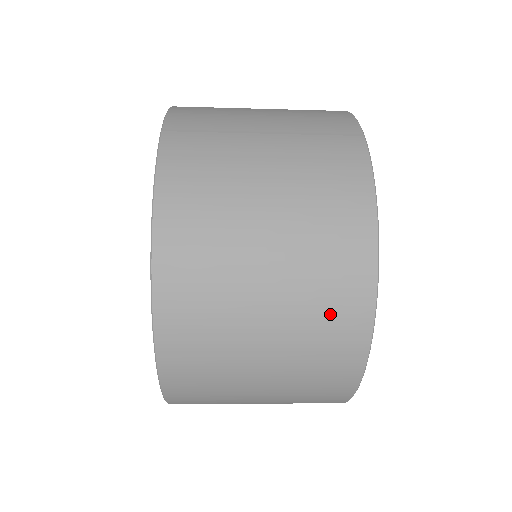
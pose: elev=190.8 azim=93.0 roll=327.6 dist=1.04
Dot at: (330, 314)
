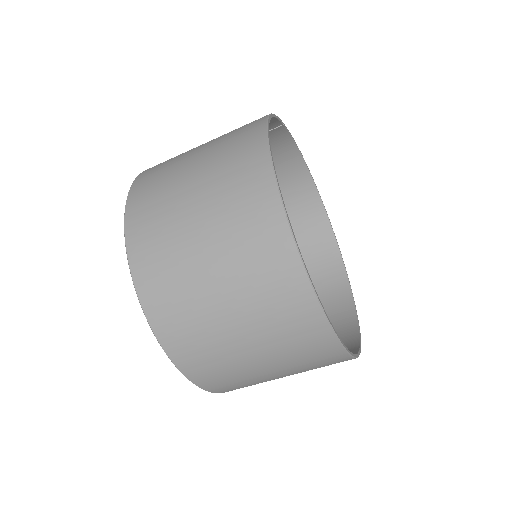
Dot at: (236, 160)
